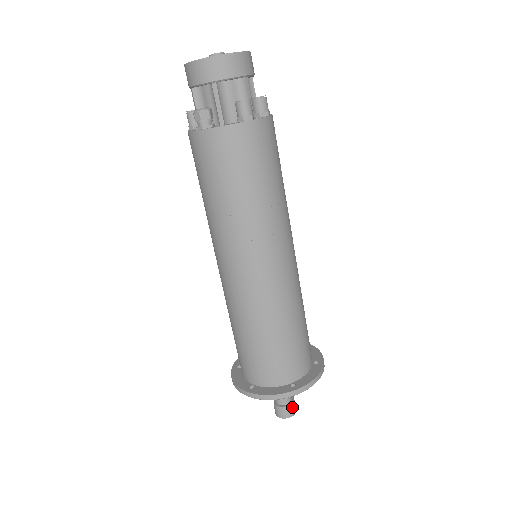
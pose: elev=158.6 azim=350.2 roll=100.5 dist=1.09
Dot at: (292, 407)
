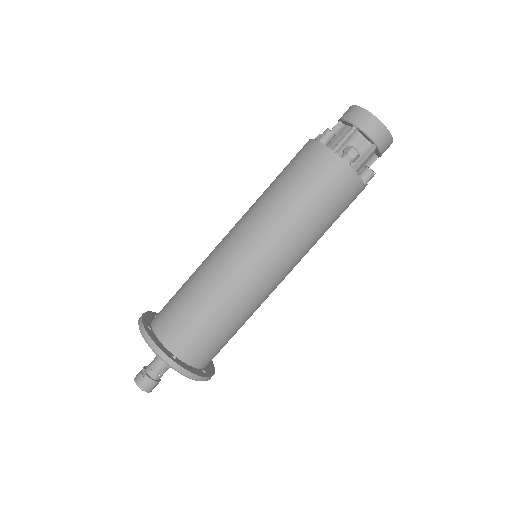
Dot at: occluded
